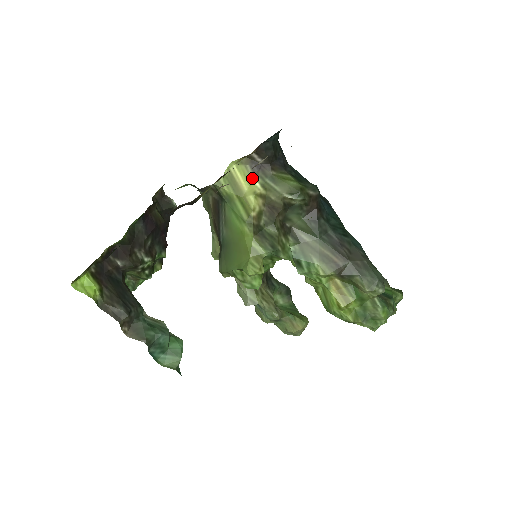
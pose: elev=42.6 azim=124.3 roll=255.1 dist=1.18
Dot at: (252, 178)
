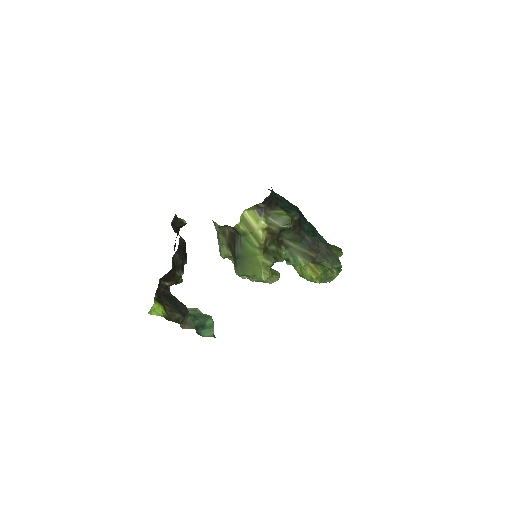
Dot at: (259, 218)
